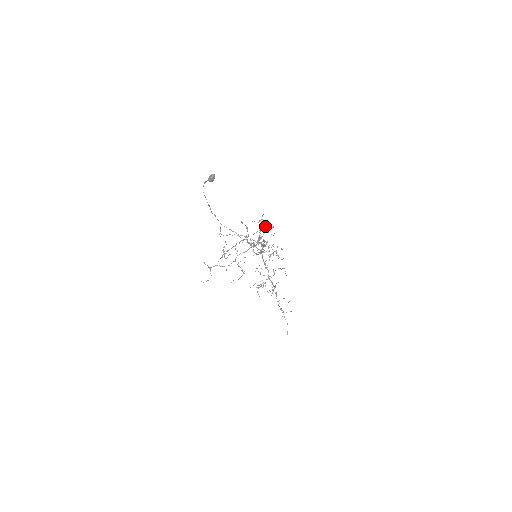
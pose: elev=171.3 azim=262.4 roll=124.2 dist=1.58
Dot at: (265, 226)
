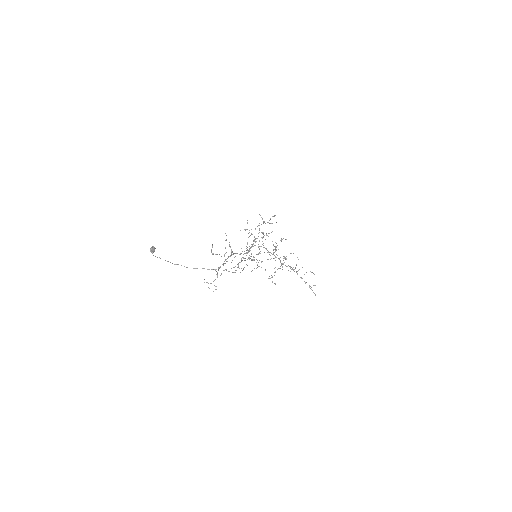
Dot at: (263, 221)
